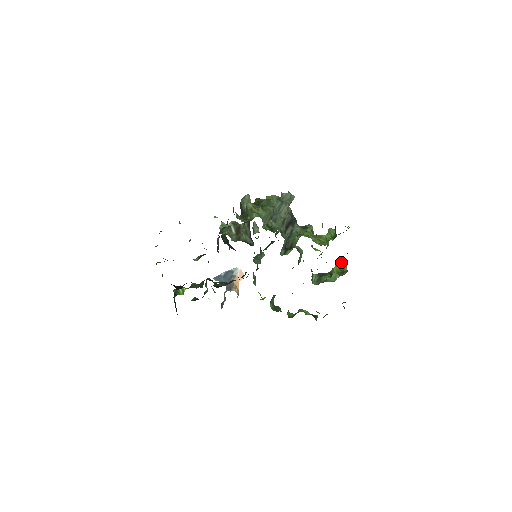
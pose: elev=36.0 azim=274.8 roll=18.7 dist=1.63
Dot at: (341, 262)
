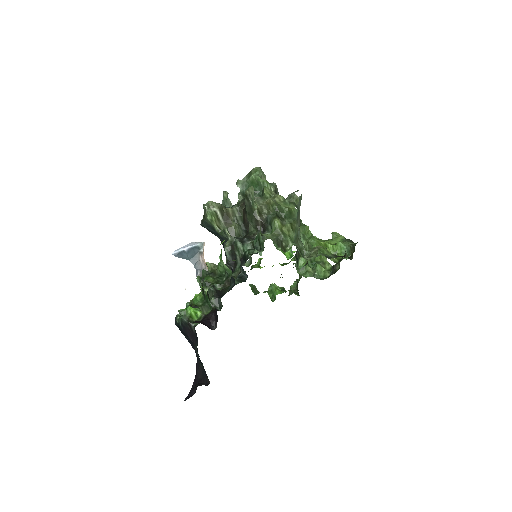
Dot at: occluded
